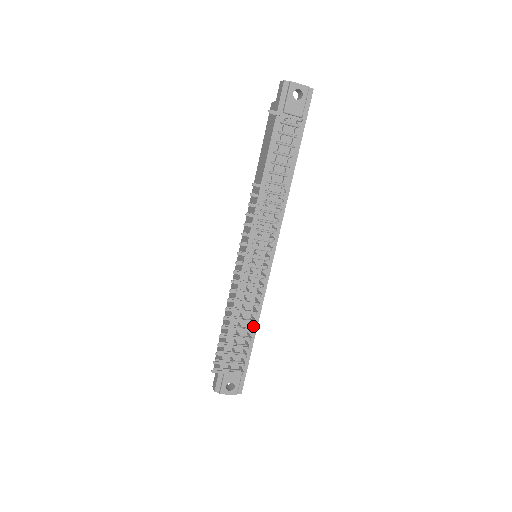
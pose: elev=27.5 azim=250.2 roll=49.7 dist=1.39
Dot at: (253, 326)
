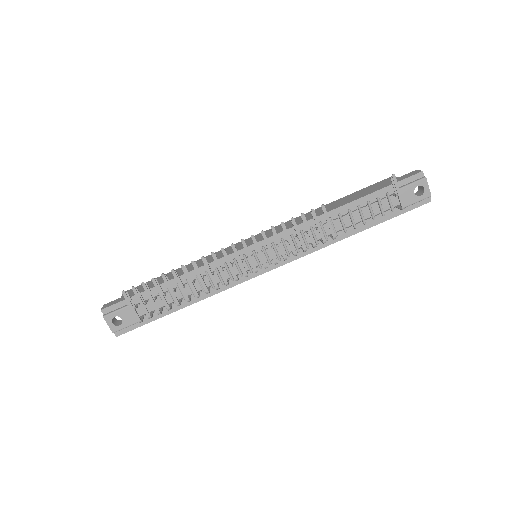
Dot at: occluded
